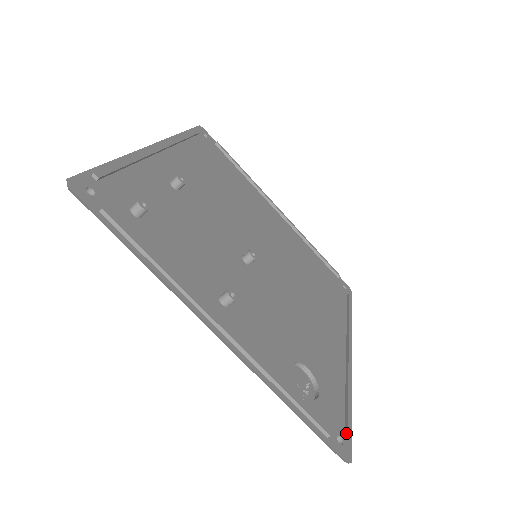
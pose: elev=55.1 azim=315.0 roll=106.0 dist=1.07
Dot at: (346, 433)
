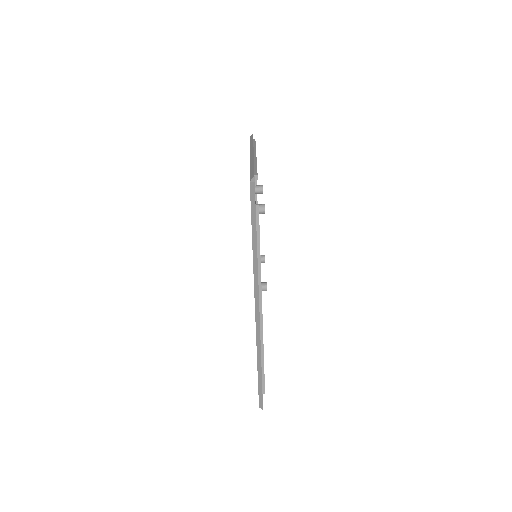
Dot at: (262, 392)
